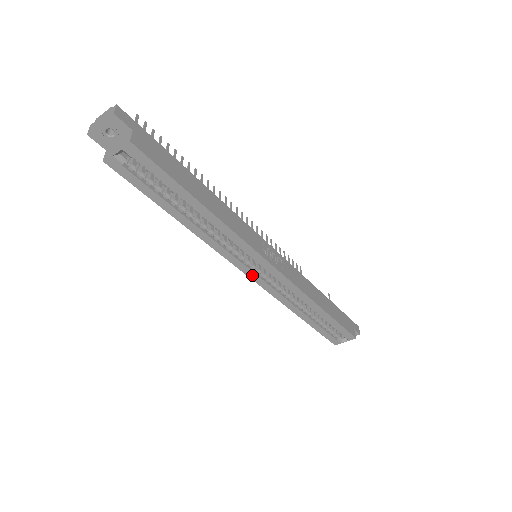
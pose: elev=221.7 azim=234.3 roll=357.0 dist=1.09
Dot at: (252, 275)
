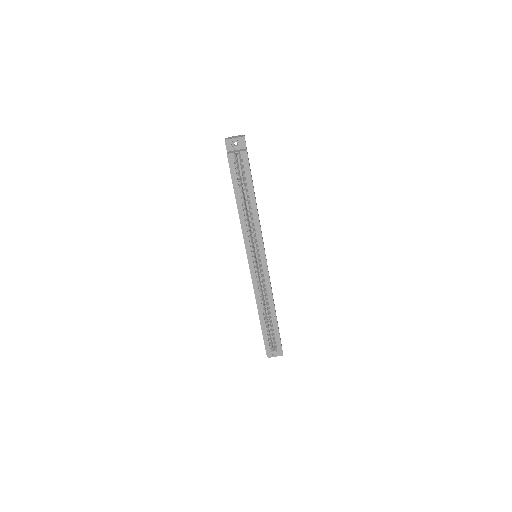
Dot at: (251, 264)
